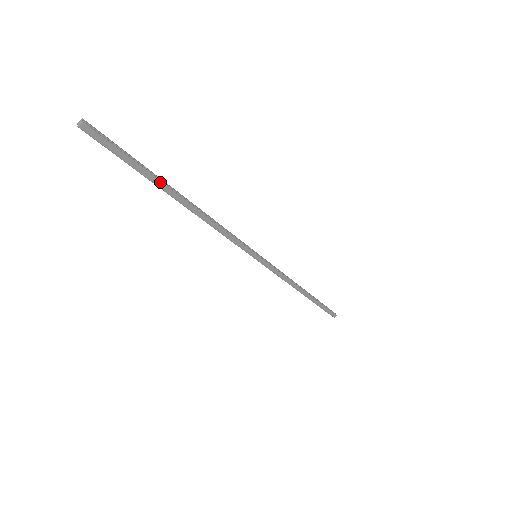
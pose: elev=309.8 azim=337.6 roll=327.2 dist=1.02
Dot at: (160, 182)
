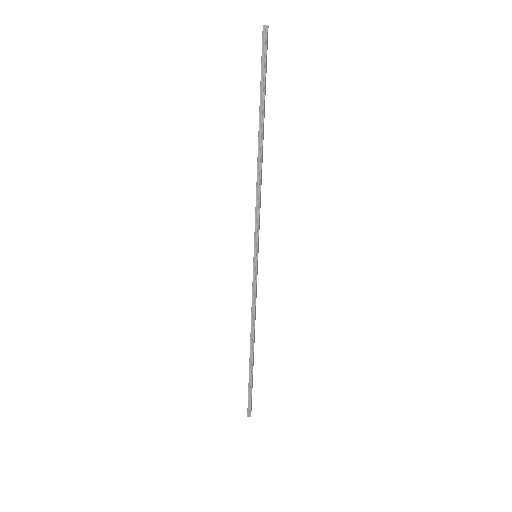
Dot at: (264, 112)
